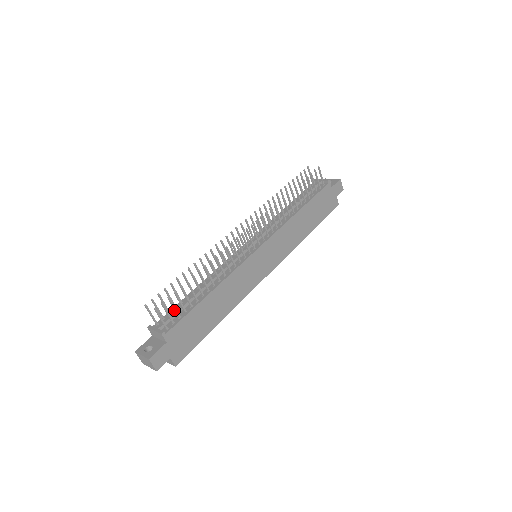
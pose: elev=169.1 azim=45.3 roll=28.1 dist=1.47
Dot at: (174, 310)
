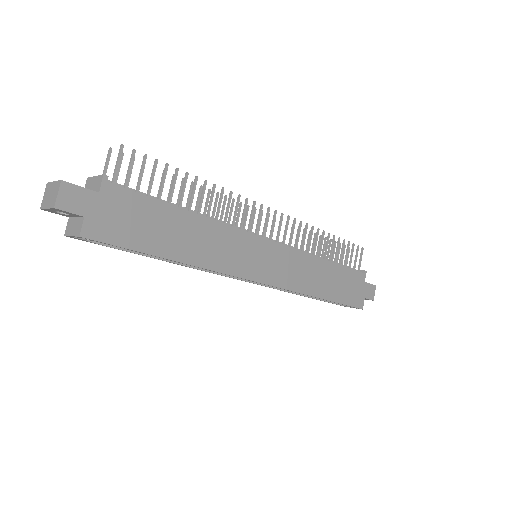
Dot at: (138, 178)
